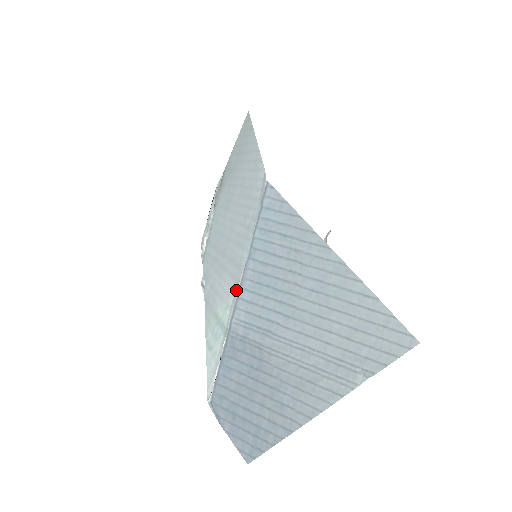
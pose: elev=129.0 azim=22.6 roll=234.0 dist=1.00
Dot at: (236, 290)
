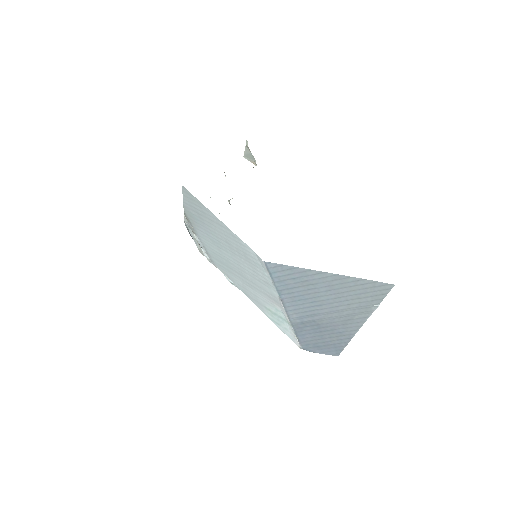
Dot at: (281, 308)
